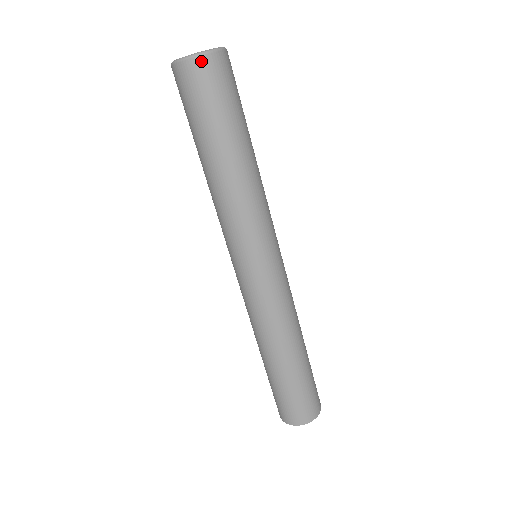
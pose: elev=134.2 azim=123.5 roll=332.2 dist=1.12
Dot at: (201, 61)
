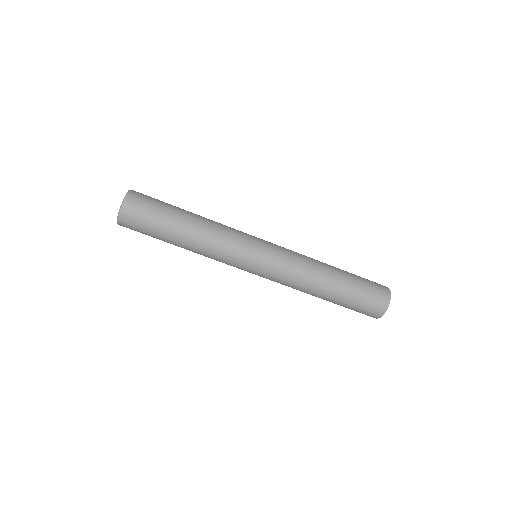
Dot at: (129, 200)
